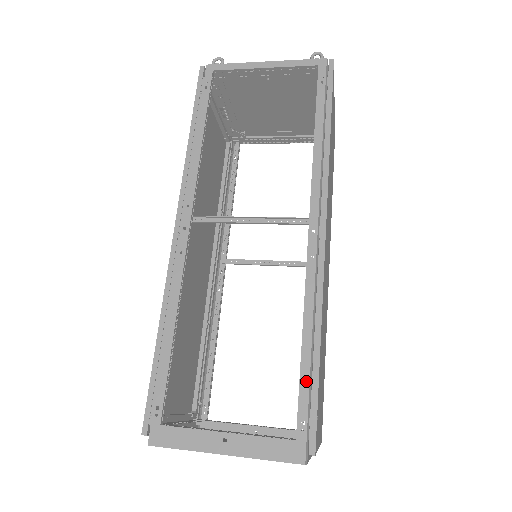
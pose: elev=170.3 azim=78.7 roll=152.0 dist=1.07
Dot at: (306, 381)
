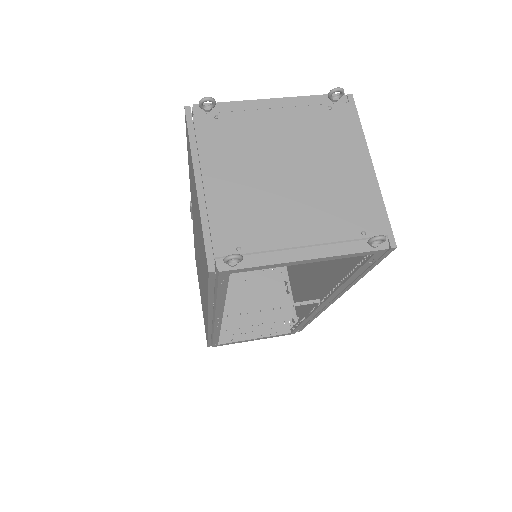
Dot at: (300, 327)
